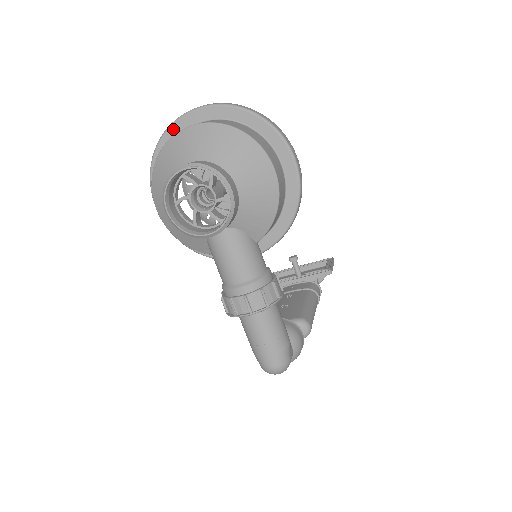
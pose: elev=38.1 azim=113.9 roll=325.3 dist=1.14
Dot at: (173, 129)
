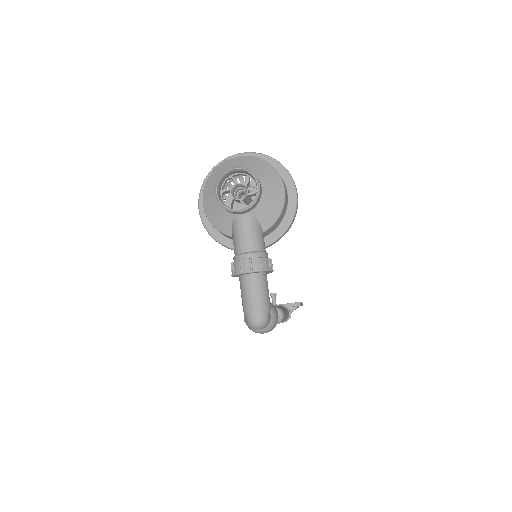
Dot at: occluded
